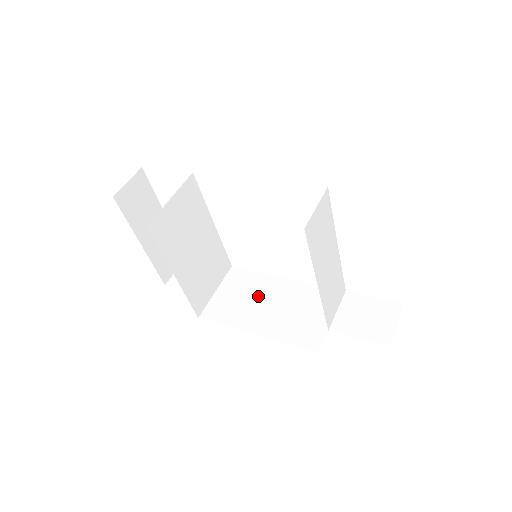
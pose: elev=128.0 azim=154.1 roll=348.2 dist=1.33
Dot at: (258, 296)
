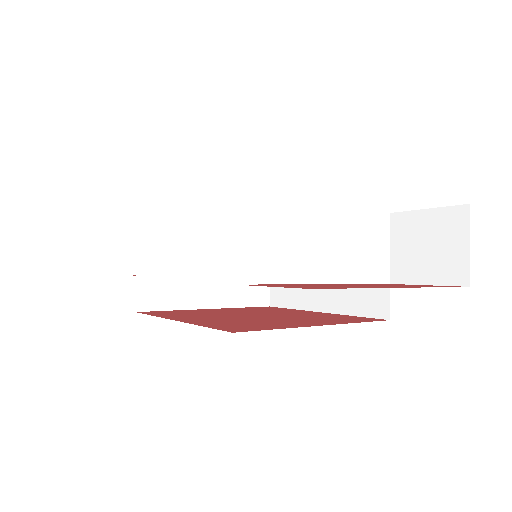
Dot at: occluded
